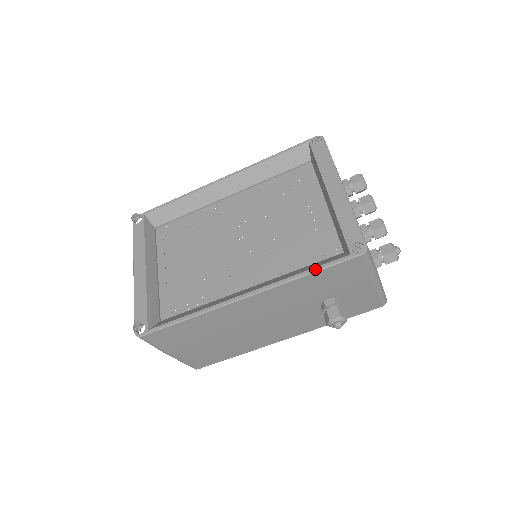
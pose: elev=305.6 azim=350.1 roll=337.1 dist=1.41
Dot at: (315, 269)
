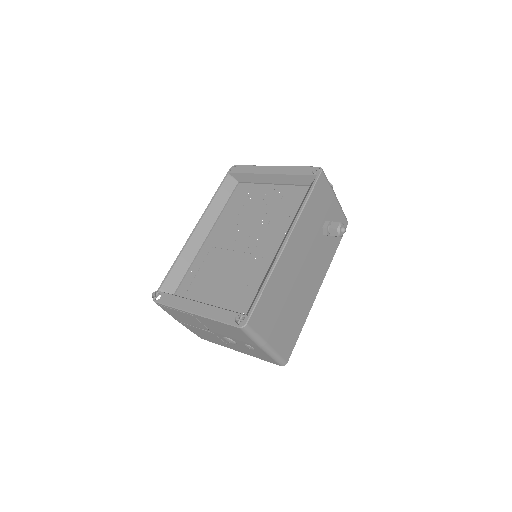
Dot at: (308, 195)
